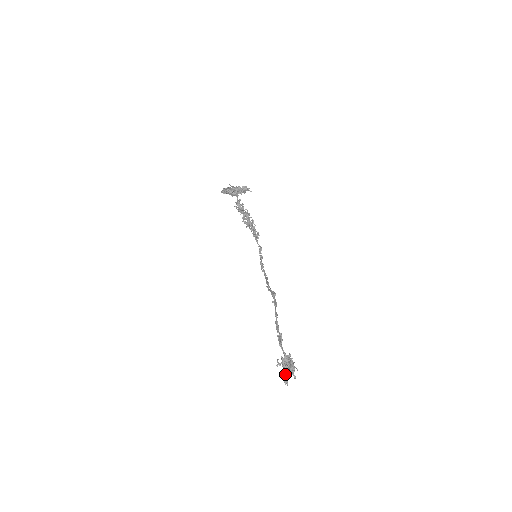
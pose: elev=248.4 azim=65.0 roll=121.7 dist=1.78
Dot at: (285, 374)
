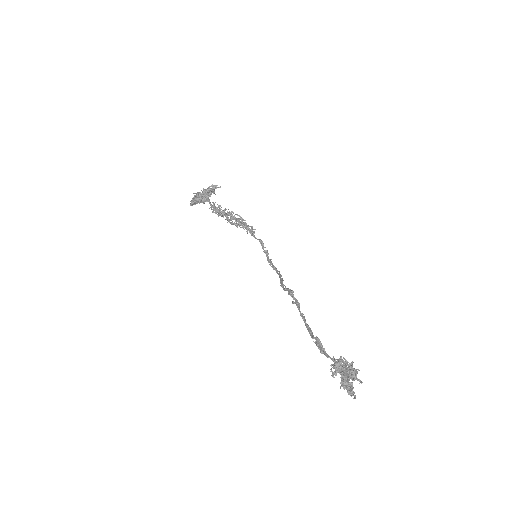
Dot at: (346, 385)
